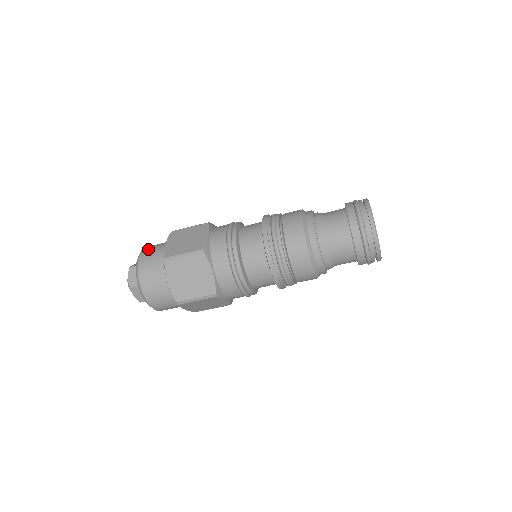
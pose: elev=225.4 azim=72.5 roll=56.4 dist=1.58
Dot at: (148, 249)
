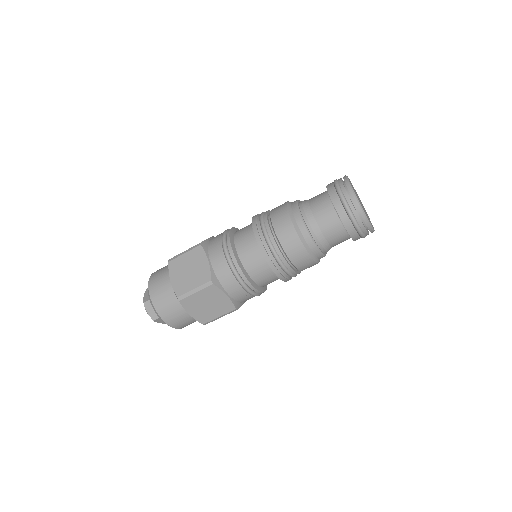
Dot at: occluded
